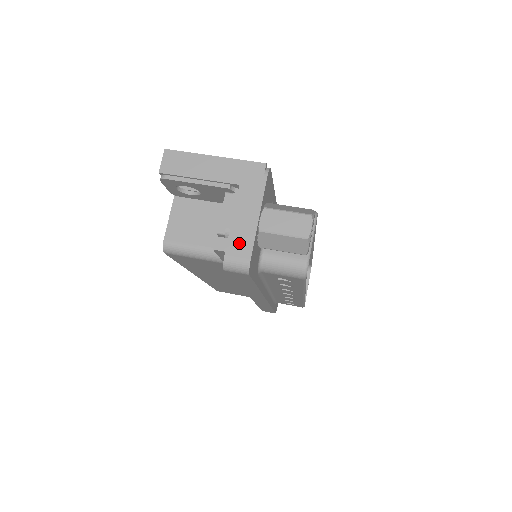
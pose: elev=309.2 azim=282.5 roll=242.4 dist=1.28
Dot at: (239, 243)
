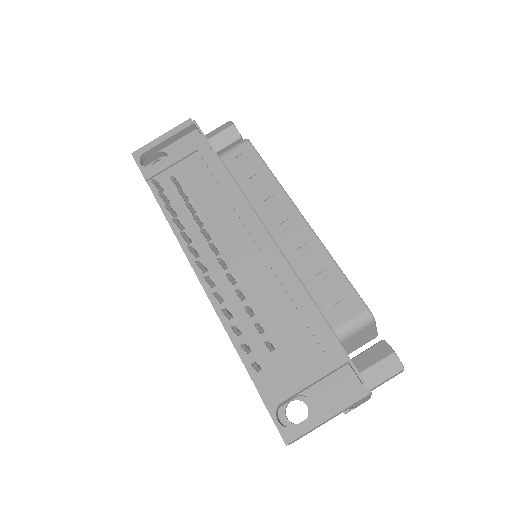
Dot at: occluded
